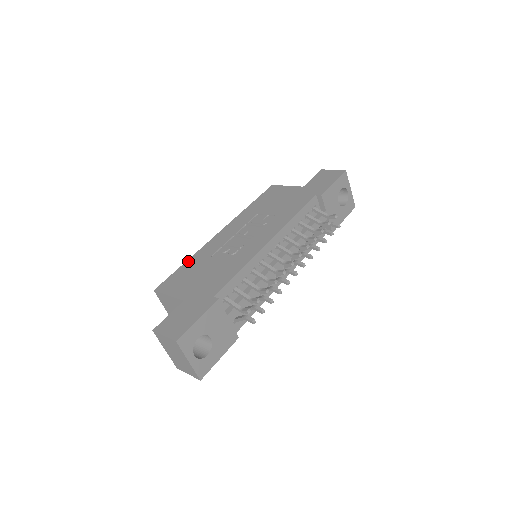
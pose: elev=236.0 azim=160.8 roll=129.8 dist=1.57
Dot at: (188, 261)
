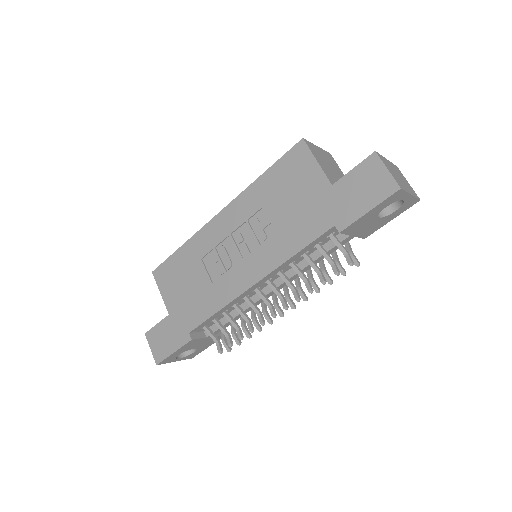
Dot at: (182, 248)
